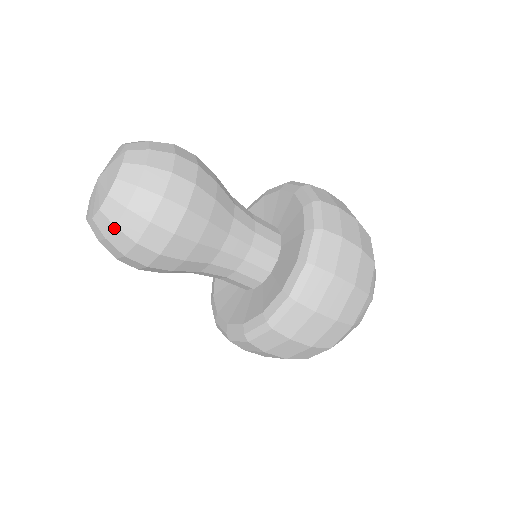
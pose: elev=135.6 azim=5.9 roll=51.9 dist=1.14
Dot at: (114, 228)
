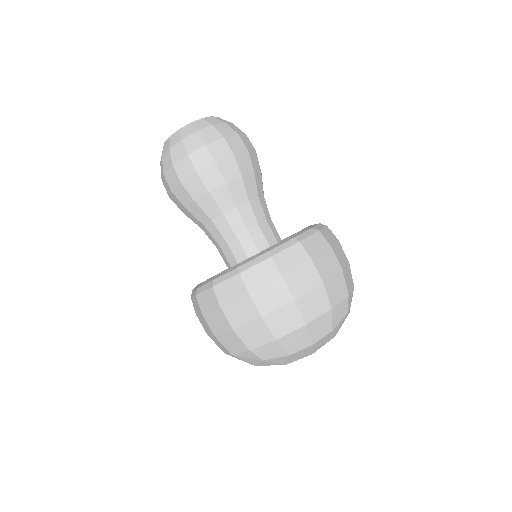
Dot at: (196, 132)
